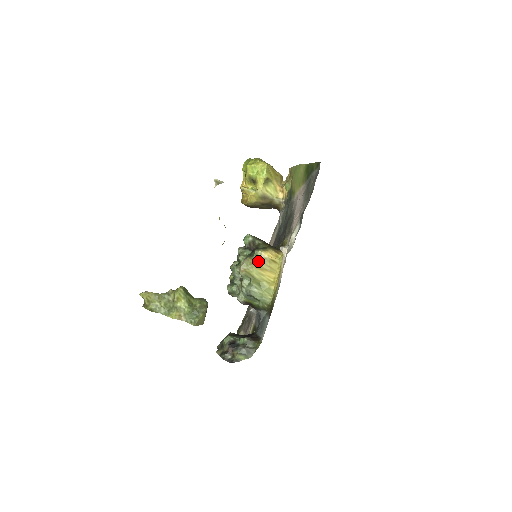
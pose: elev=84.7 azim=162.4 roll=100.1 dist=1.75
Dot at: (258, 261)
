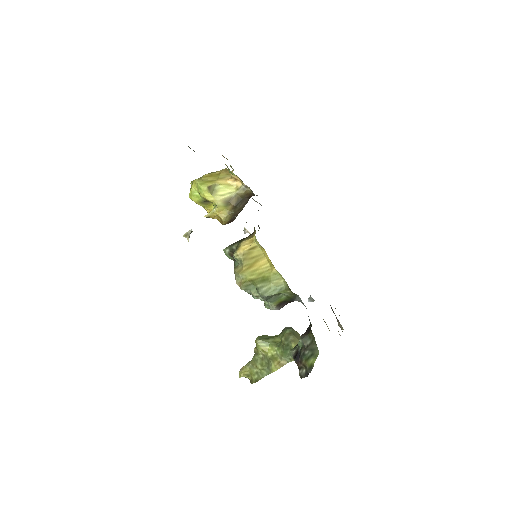
Dot at: (242, 263)
